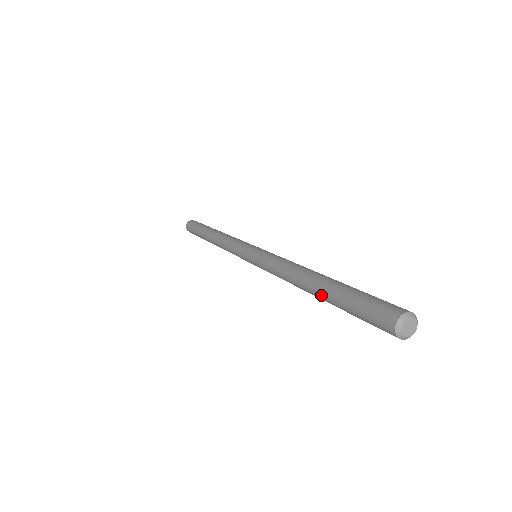
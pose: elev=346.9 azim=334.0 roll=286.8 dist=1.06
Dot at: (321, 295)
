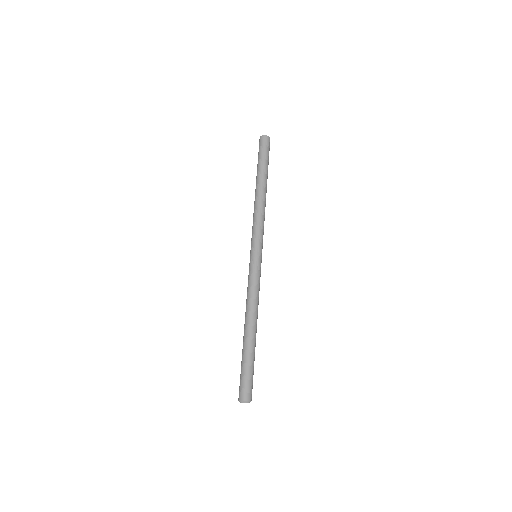
Dot at: (244, 342)
